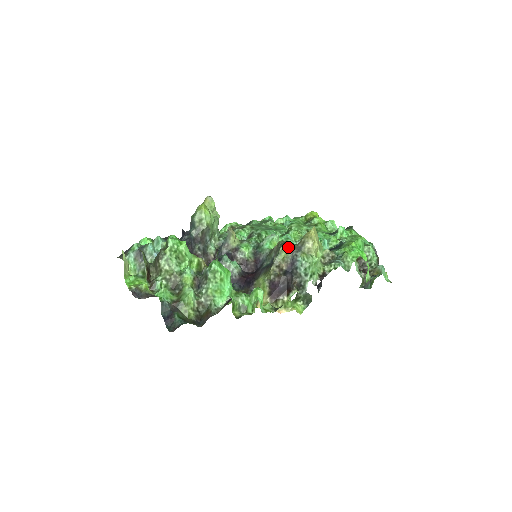
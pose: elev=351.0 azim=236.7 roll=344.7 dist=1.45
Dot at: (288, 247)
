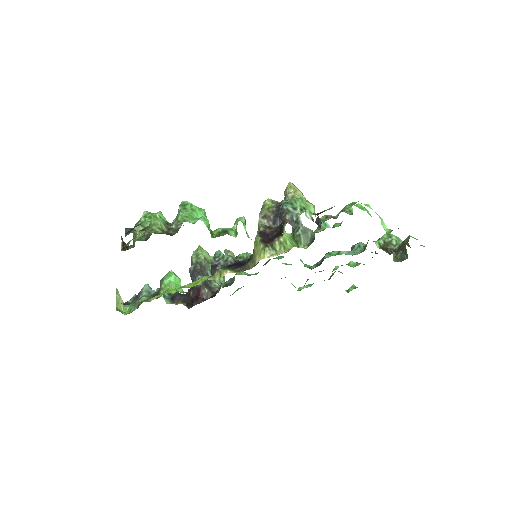
Dot at: (270, 200)
